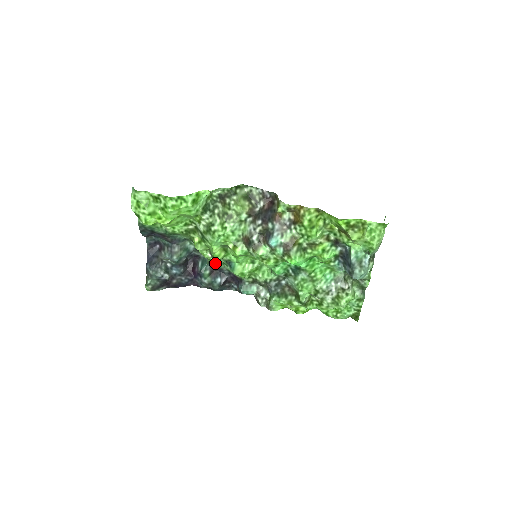
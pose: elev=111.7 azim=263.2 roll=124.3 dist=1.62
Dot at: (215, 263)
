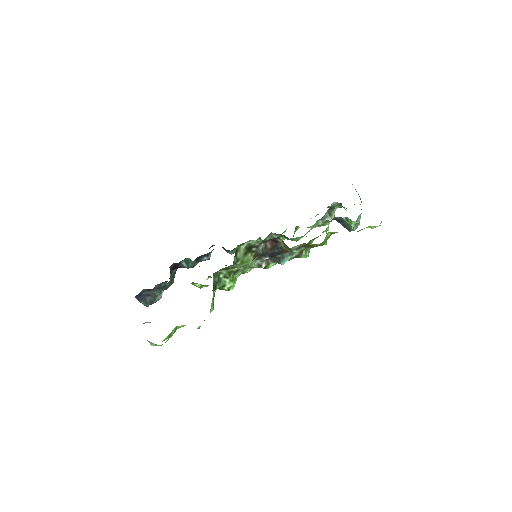
Dot at: occluded
